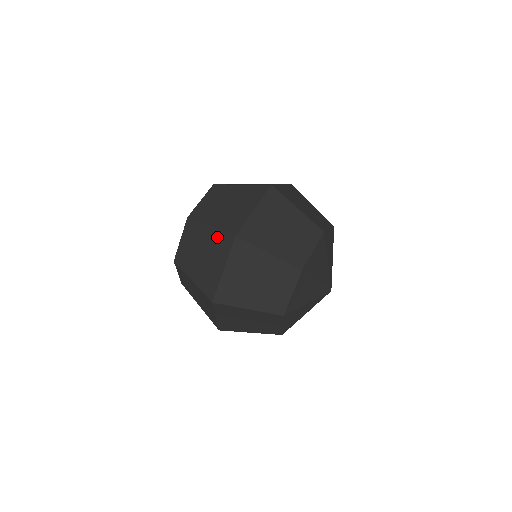
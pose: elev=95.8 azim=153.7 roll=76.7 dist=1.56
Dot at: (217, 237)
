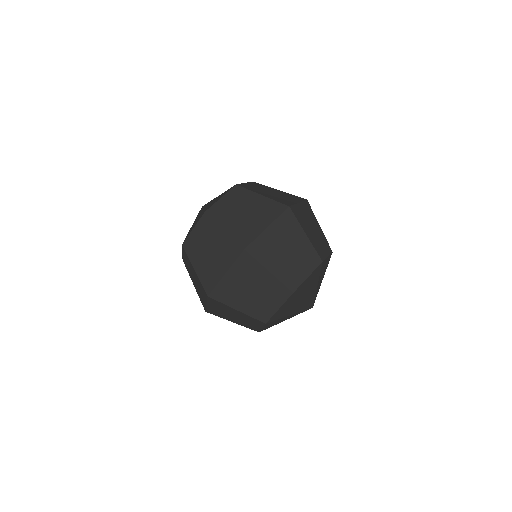
Dot at: (199, 282)
